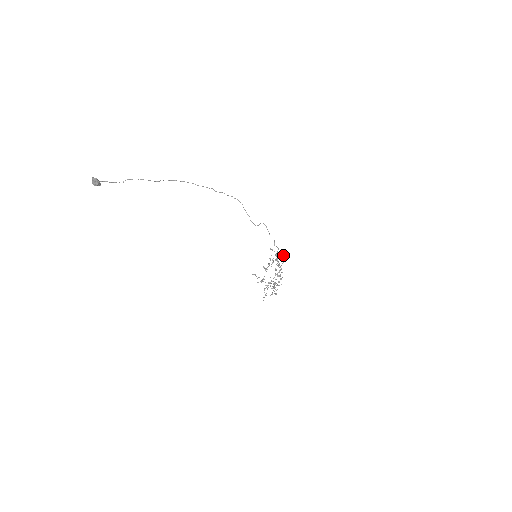
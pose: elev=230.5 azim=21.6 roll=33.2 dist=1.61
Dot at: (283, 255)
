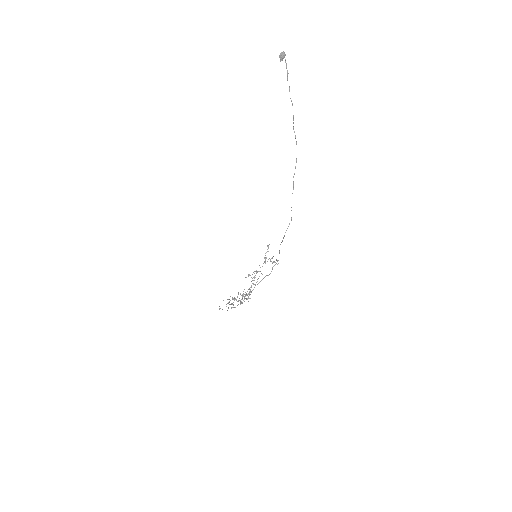
Dot at: (247, 298)
